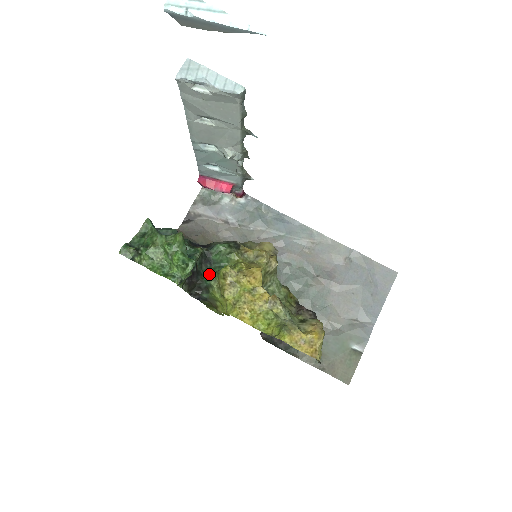
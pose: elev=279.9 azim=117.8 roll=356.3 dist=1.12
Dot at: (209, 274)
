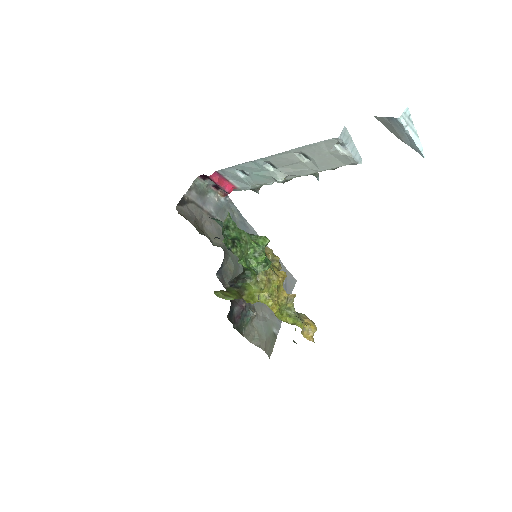
Dot at: (245, 267)
